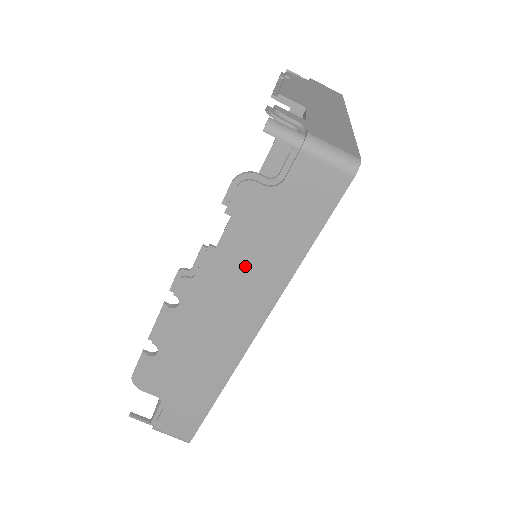
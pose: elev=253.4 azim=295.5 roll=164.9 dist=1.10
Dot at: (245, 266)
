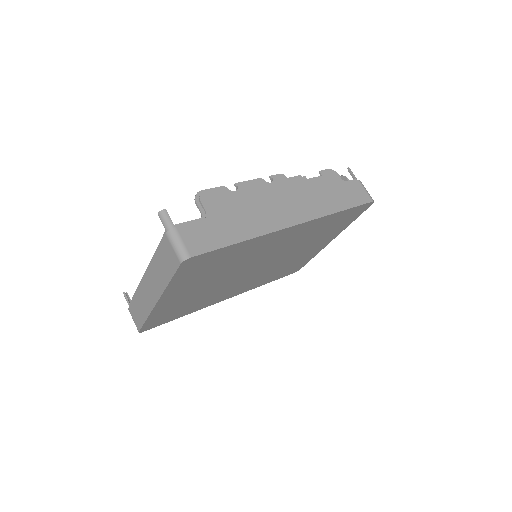
Dot at: (315, 194)
